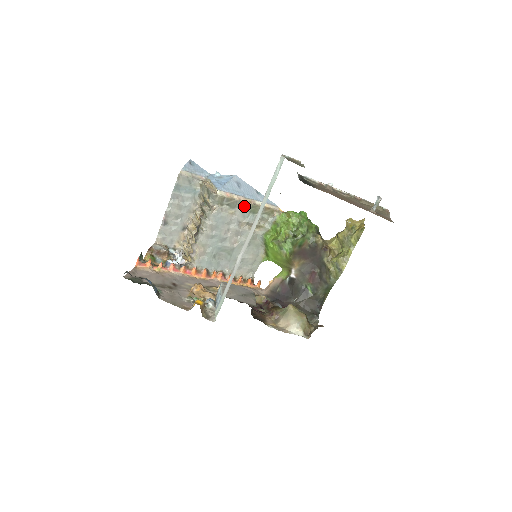
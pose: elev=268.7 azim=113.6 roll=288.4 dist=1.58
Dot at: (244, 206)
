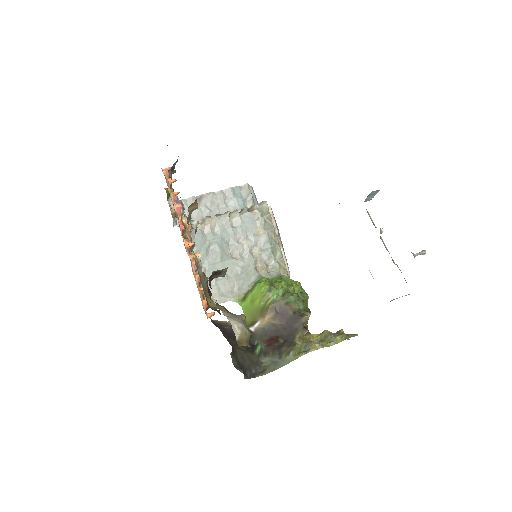
Dot at: (273, 238)
